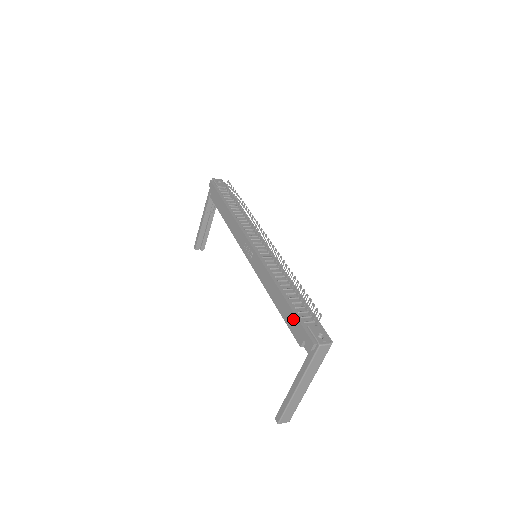
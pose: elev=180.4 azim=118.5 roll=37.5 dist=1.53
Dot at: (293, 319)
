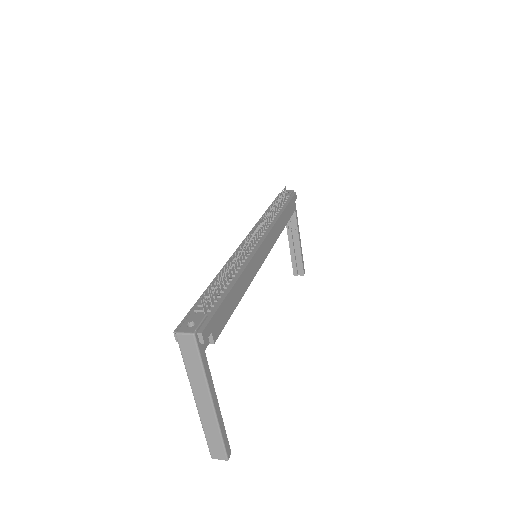
Dot at: occluded
